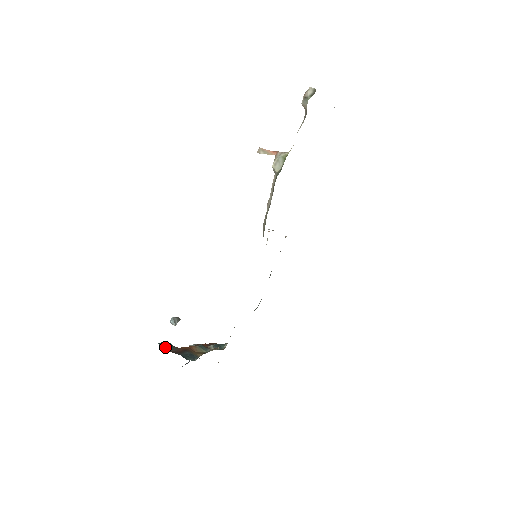
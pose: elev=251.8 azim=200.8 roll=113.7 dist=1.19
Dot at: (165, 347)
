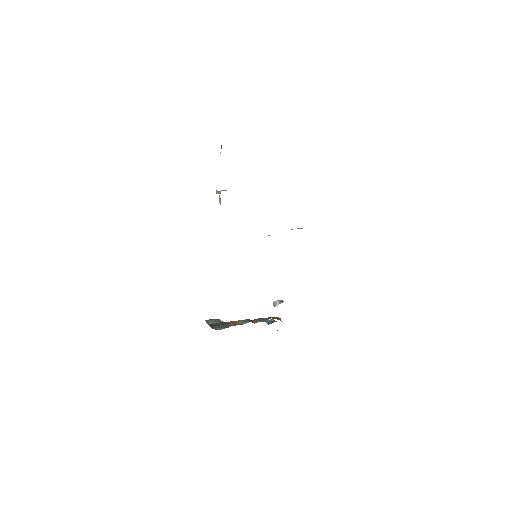
Dot at: (209, 322)
